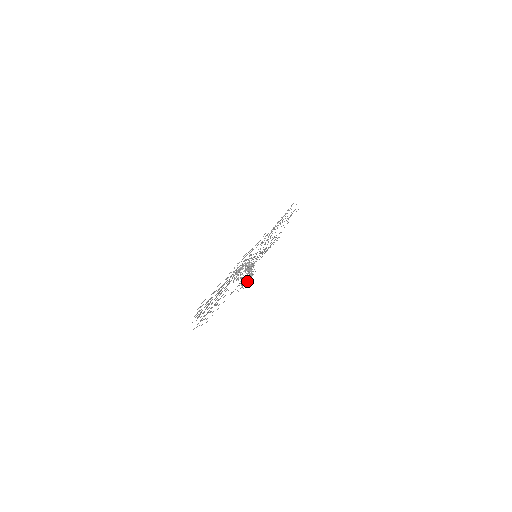
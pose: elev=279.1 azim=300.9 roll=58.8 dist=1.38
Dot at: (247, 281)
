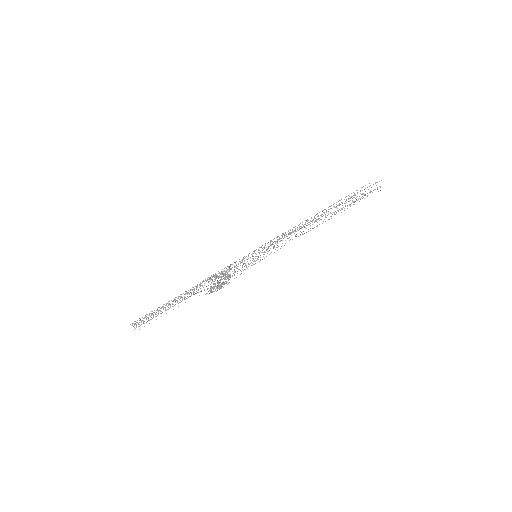
Dot at: (219, 286)
